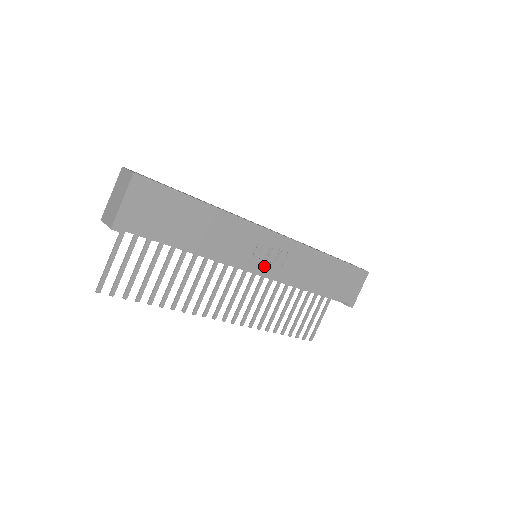
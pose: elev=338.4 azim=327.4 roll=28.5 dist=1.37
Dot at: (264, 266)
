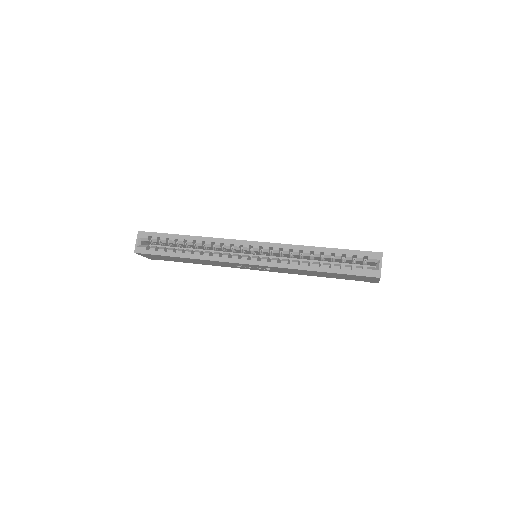
Dot at: (257, 269)
